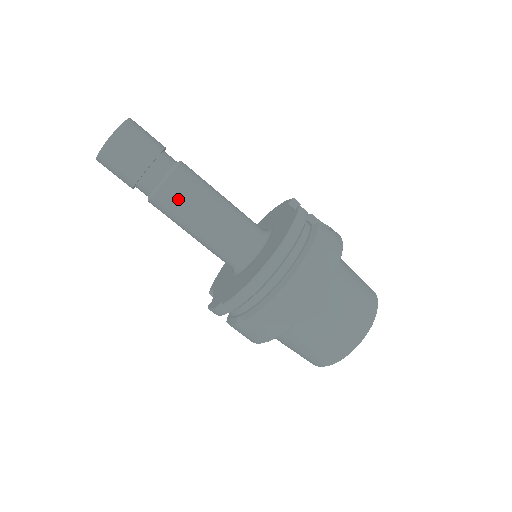
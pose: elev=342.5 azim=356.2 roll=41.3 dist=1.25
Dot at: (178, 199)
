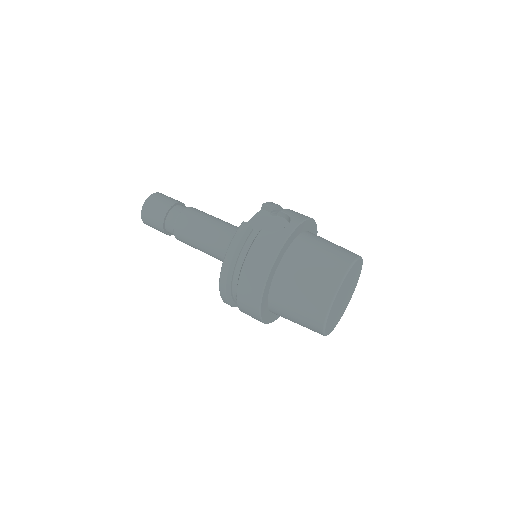
Dot at: (185, 239)
